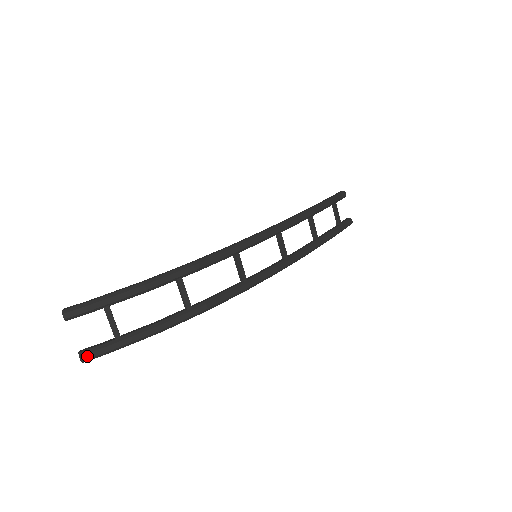
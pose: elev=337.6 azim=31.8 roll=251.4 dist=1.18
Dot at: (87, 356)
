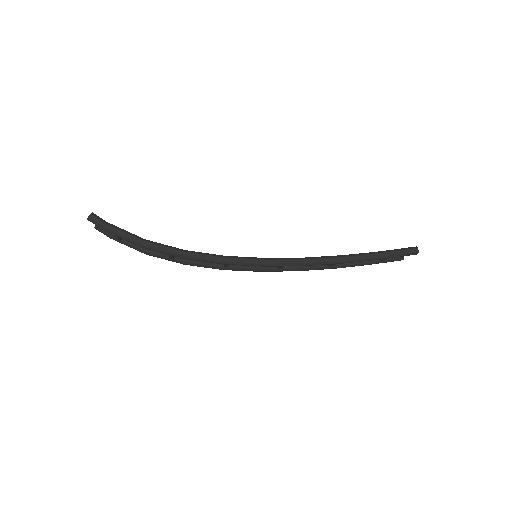
Dot at: (99, 231)
